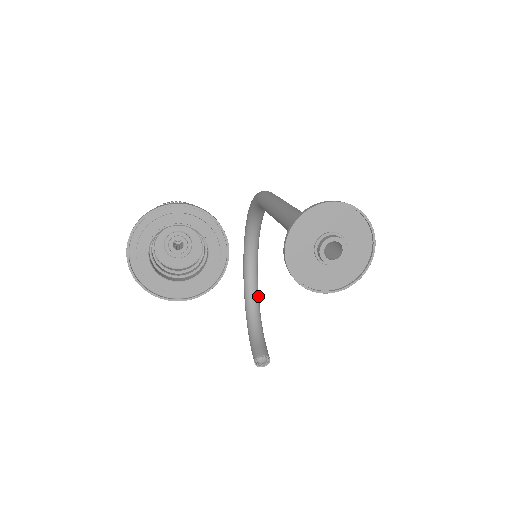
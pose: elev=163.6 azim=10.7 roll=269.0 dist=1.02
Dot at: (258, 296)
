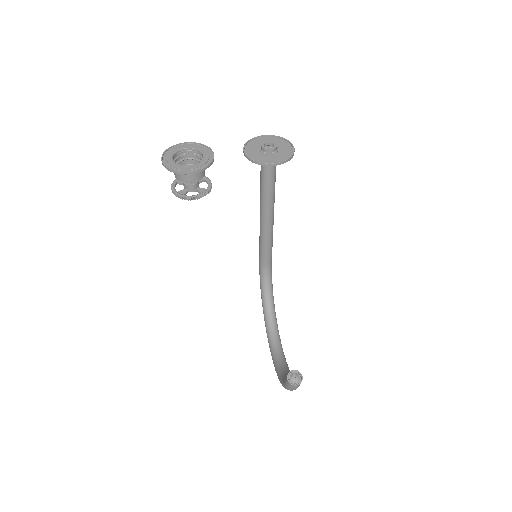
Dot at: (288, 367)
